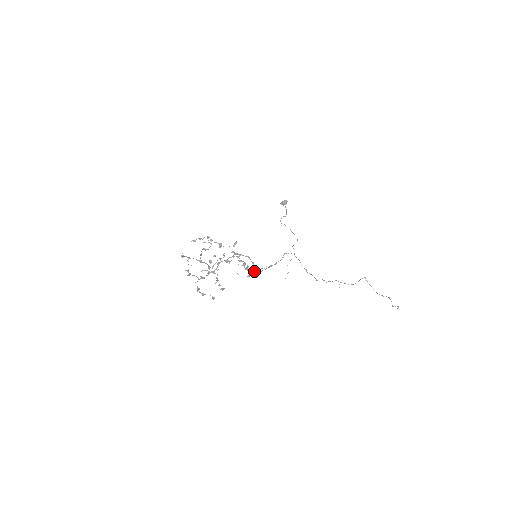
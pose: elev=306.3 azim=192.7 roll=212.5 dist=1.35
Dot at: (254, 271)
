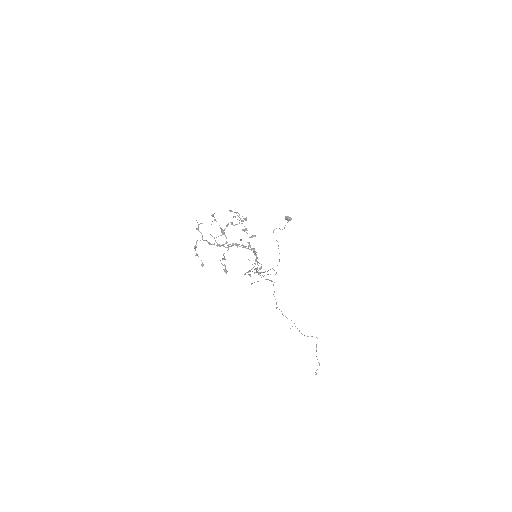
Dot at: (250, 270)
